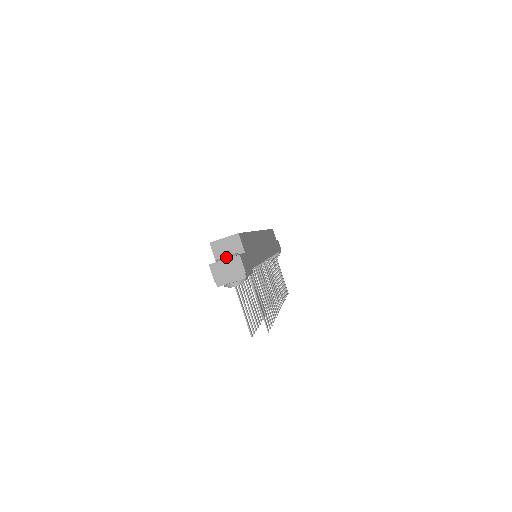
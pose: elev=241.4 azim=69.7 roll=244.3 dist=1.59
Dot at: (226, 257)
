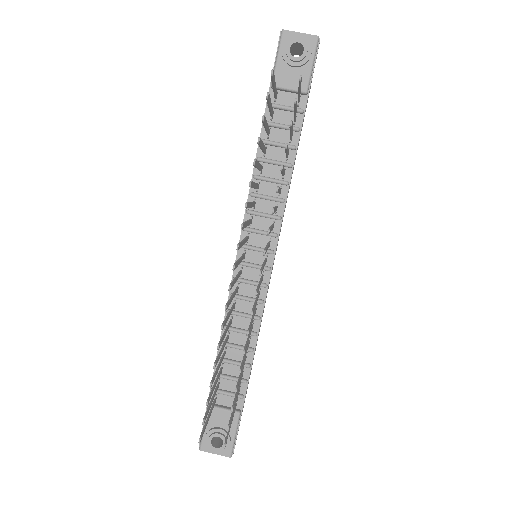
Dot at: occluded
